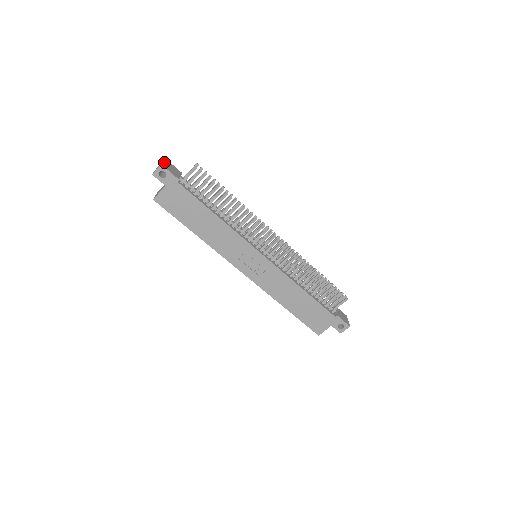
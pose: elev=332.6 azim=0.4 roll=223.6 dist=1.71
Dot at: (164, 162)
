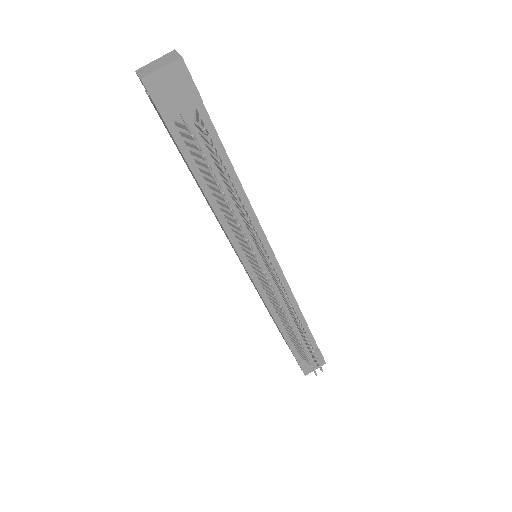
Dot at: (162, 70)
